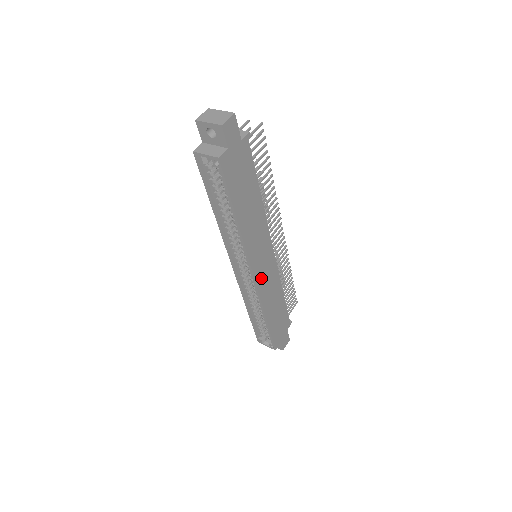
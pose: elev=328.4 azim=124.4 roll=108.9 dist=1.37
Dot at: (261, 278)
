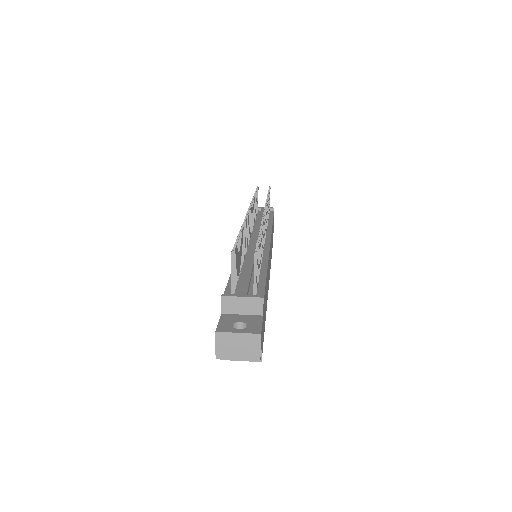
Dot at: occluded
